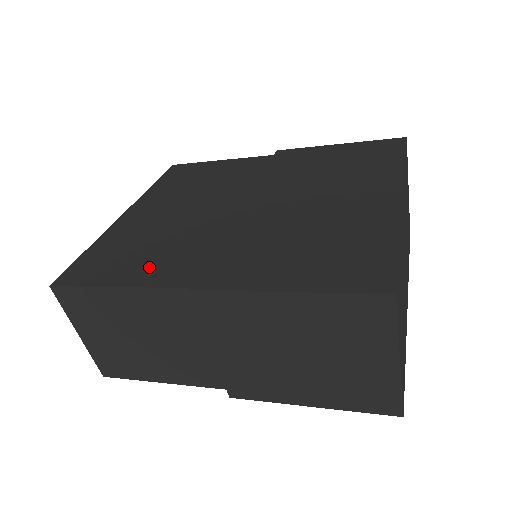
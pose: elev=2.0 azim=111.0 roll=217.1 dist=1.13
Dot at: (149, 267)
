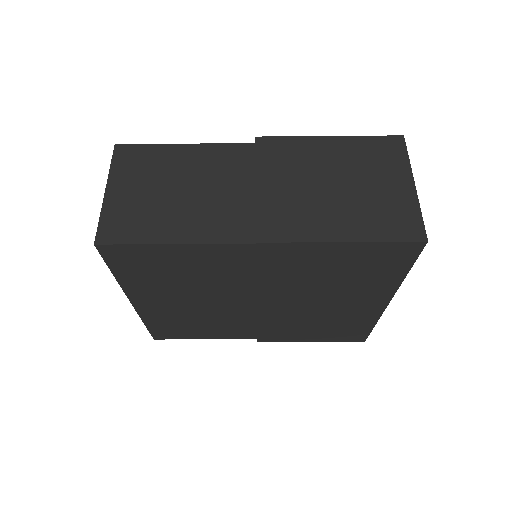
Dot at: occluded
